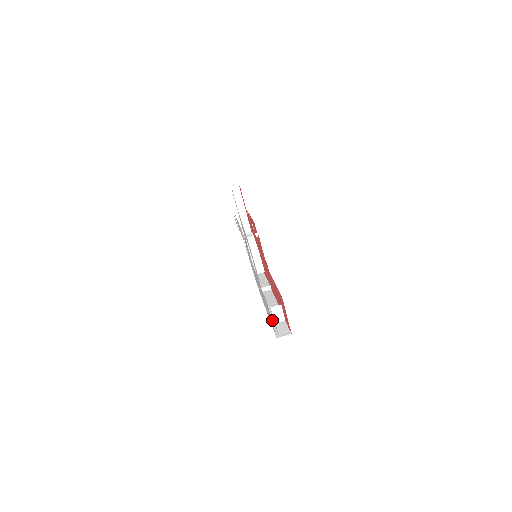
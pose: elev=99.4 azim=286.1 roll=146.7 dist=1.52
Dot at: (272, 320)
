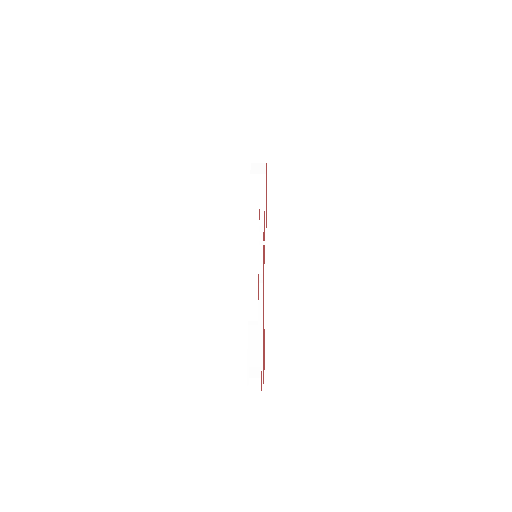
Dot at: (250, 348)
